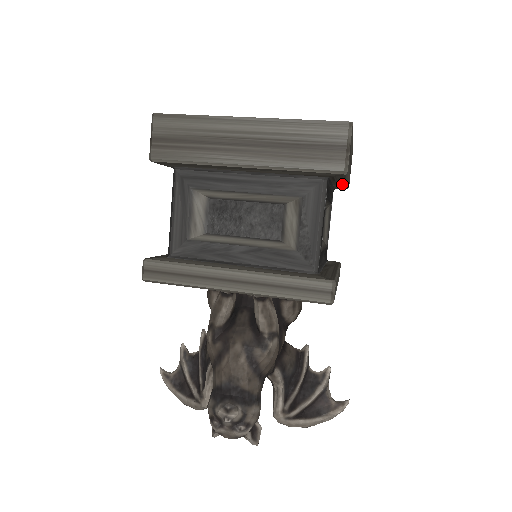
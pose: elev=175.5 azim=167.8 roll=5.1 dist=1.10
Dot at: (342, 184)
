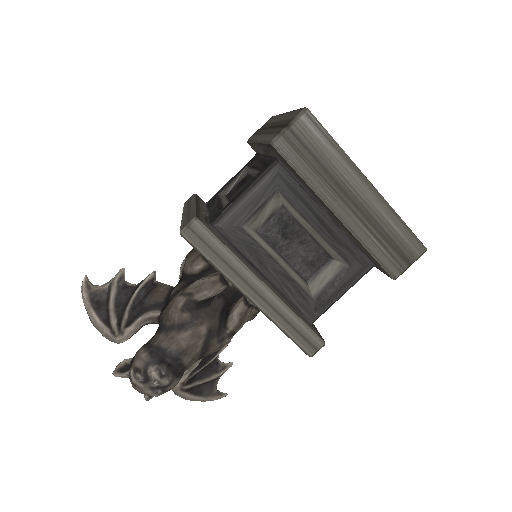
Dot at: occluded
